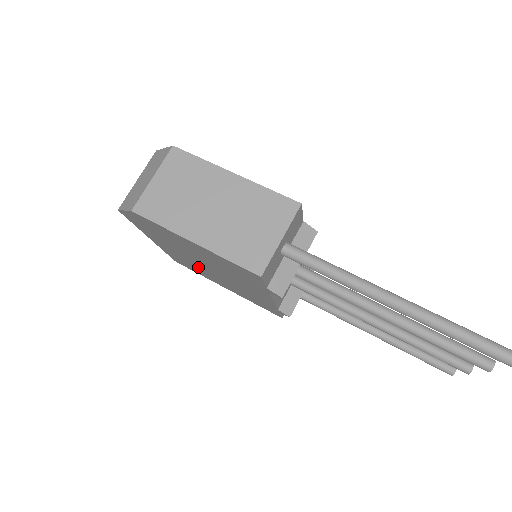
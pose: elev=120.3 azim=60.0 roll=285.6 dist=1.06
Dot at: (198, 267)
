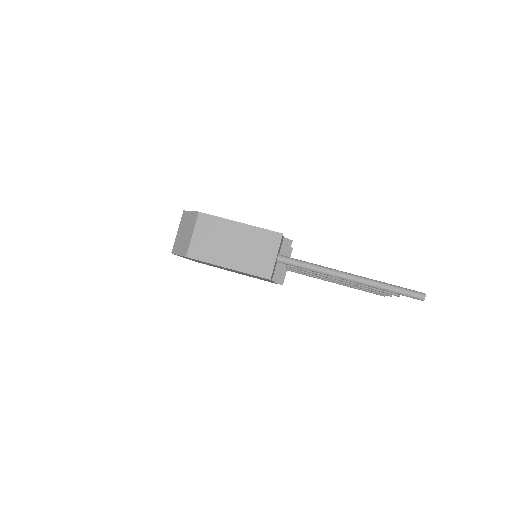
Dot at: (218, 267)
